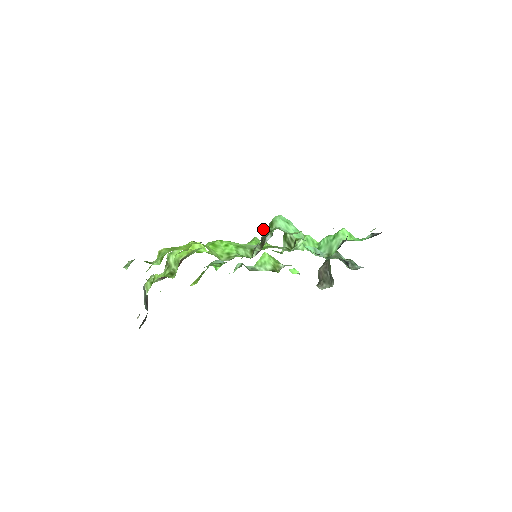
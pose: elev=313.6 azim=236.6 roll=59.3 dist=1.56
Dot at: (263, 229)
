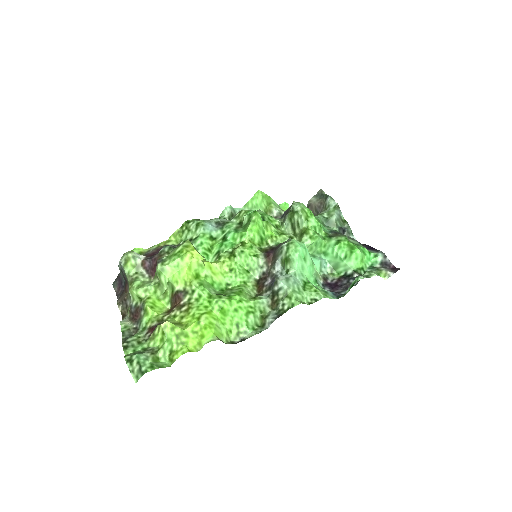
Dot at: (278, 280)
